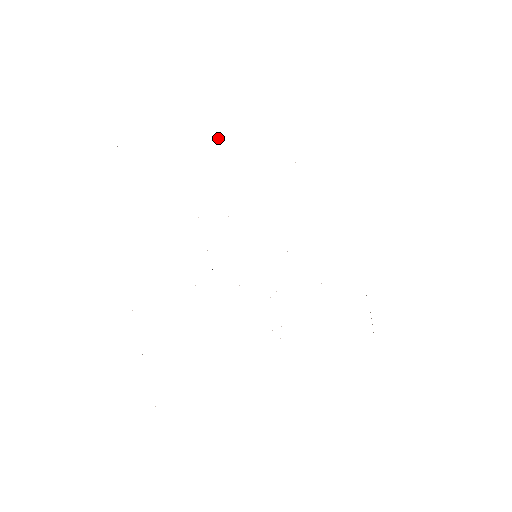
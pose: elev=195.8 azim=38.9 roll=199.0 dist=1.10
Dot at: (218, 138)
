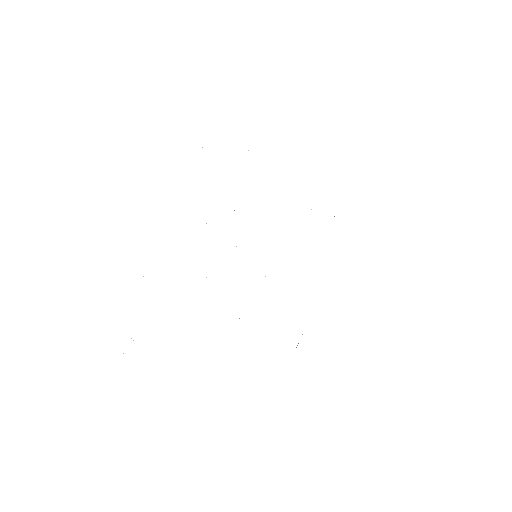
Dot at: occluded
